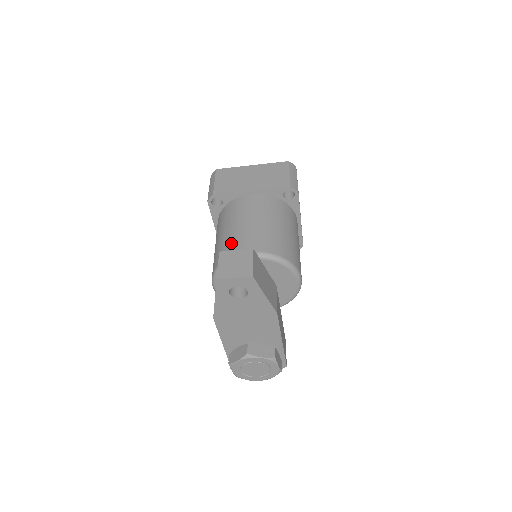
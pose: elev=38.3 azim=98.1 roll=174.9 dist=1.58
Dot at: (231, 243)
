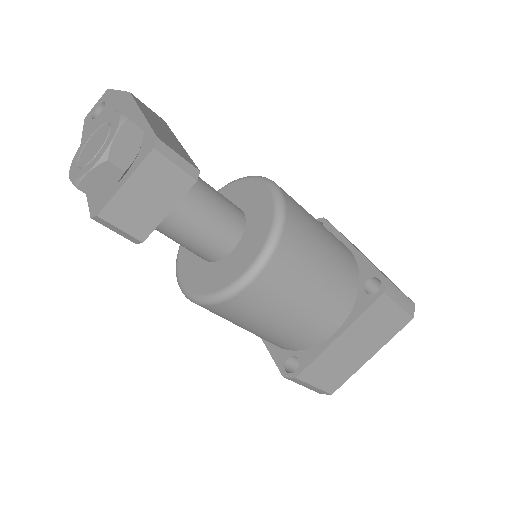
Dot at: occluded
